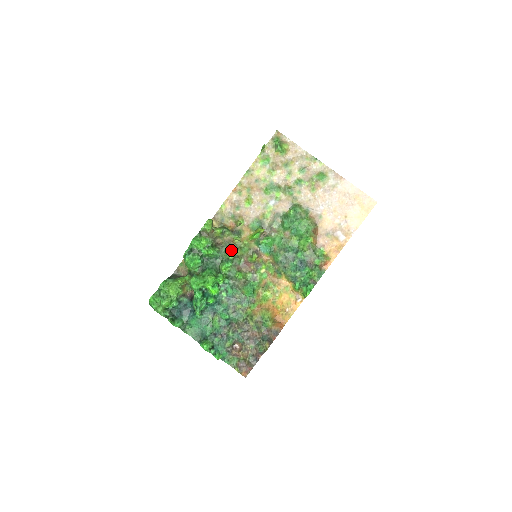
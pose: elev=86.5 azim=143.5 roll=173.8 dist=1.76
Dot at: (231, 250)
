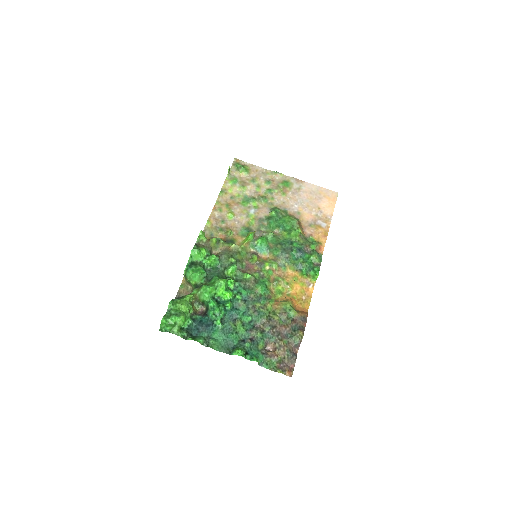
Dot at: (231, 255)
